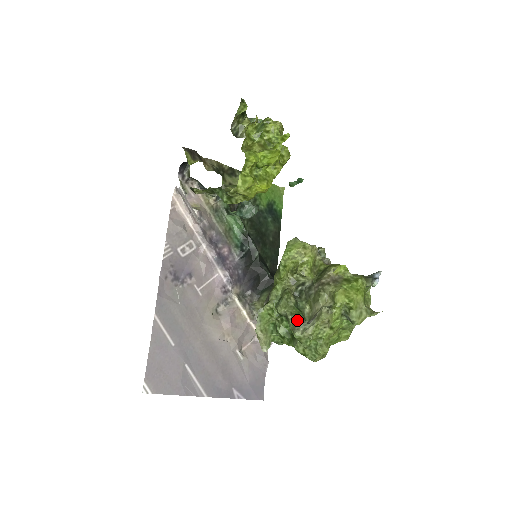
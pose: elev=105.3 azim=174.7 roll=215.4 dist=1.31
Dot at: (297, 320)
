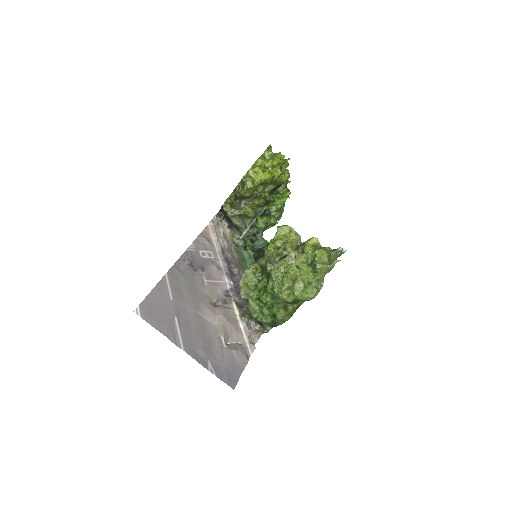
Dot at: occluded
